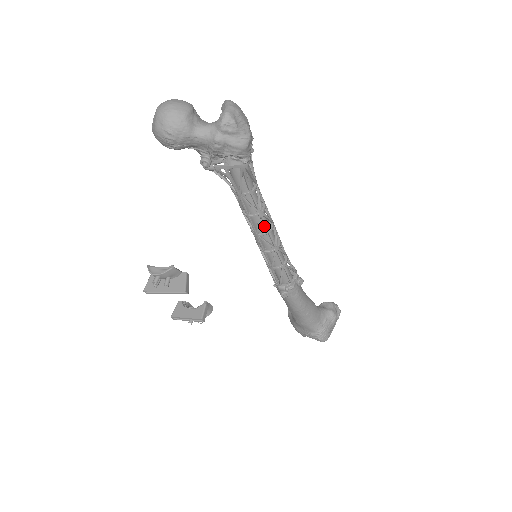
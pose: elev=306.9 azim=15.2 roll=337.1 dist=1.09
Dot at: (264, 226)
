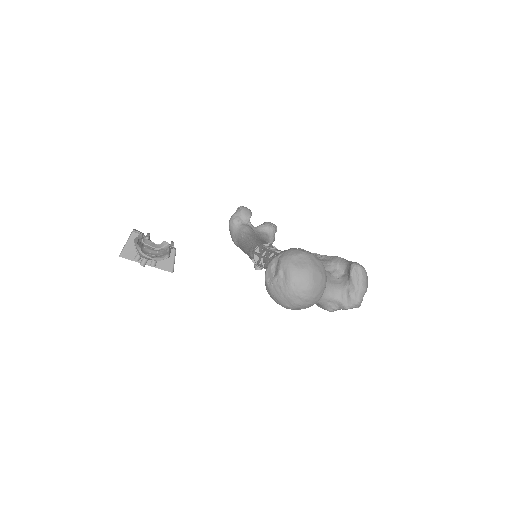
Dot at: occluded
